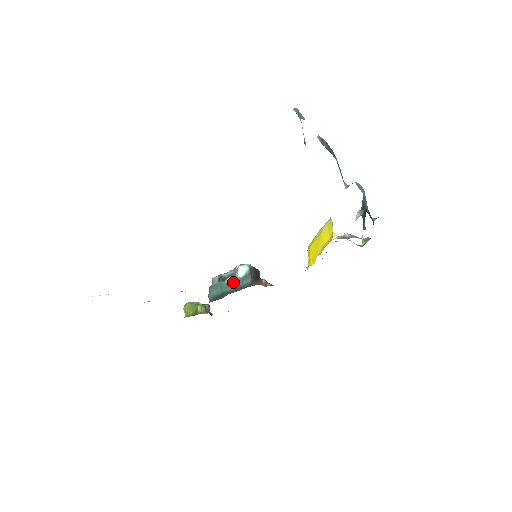
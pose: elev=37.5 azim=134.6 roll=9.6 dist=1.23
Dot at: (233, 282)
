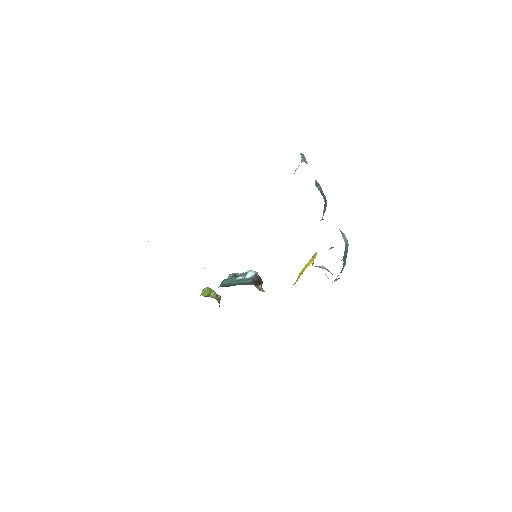
Dot at: (240, 279)
